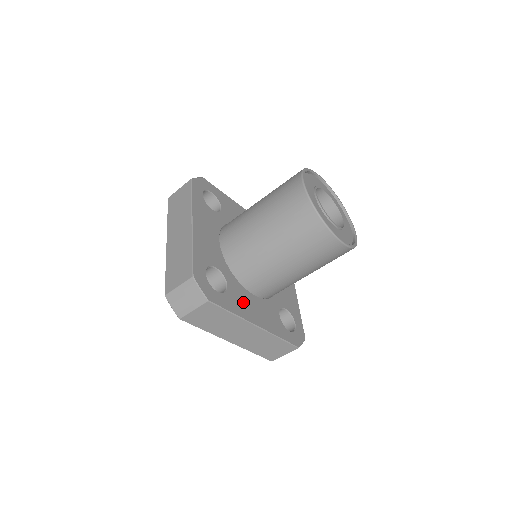
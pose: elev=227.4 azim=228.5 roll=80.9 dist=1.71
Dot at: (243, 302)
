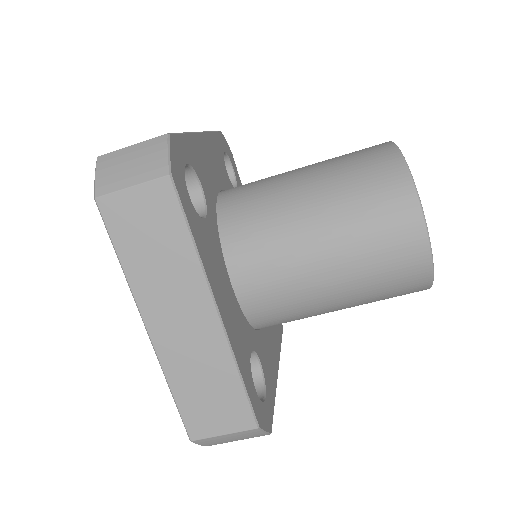
Dot at: (214, 261)
